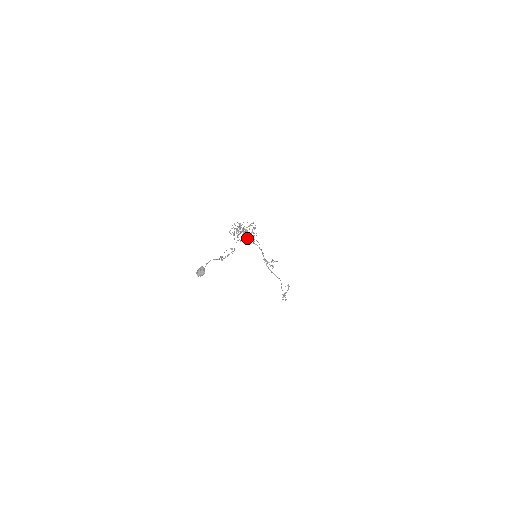
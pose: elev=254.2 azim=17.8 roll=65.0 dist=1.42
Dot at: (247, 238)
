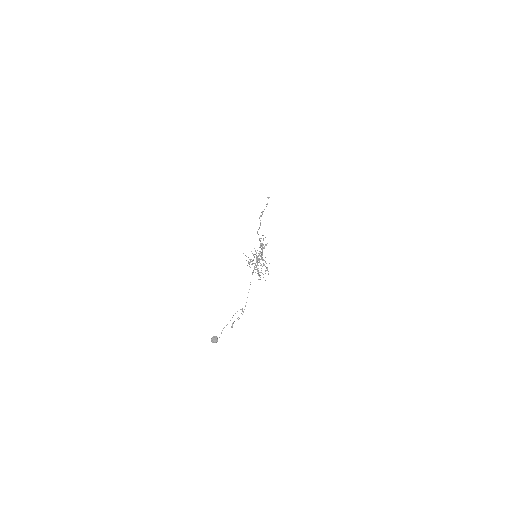
Dot at: occluded
